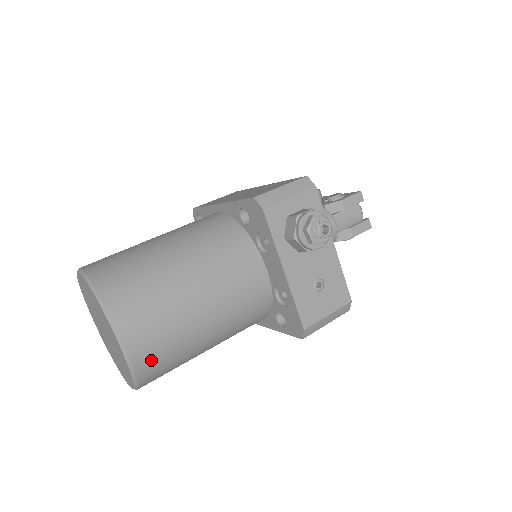
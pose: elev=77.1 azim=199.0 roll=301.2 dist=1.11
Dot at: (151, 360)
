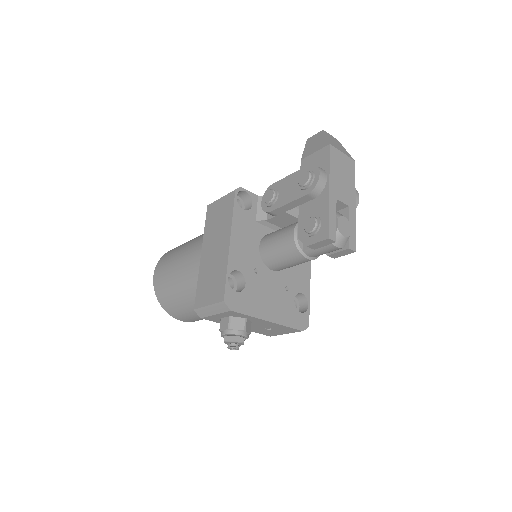
Dot at: occluded
